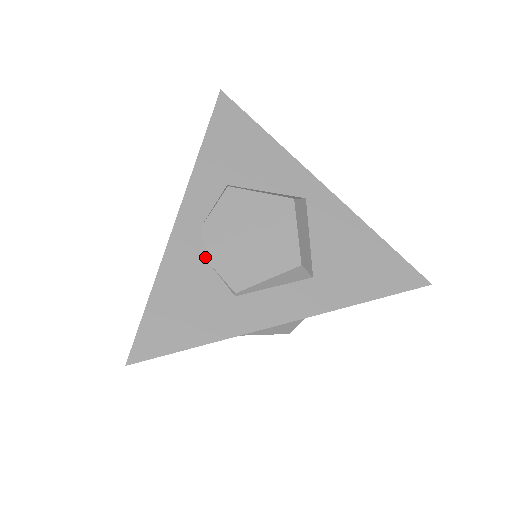
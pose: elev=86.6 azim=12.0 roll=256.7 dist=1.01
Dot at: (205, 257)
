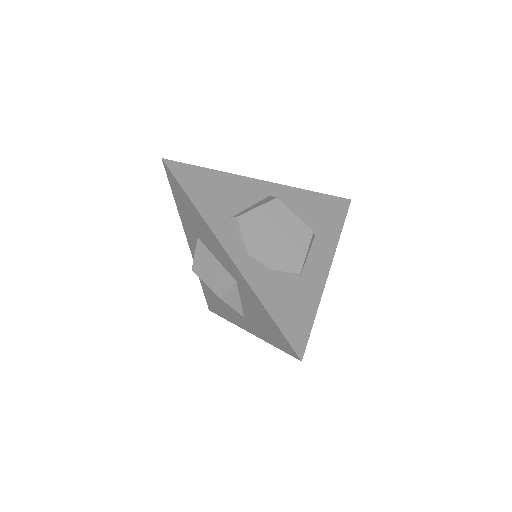
Dot at: (267, 268)
